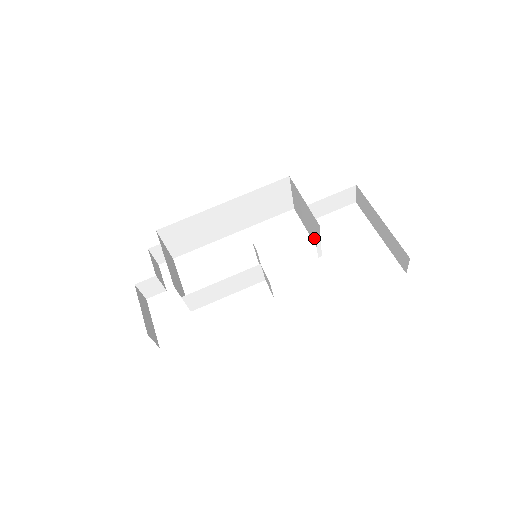
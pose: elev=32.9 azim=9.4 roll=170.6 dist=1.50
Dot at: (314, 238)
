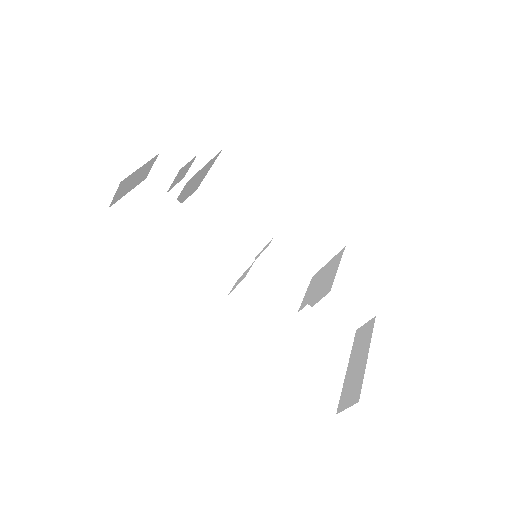
Dot at: (305, 305)
